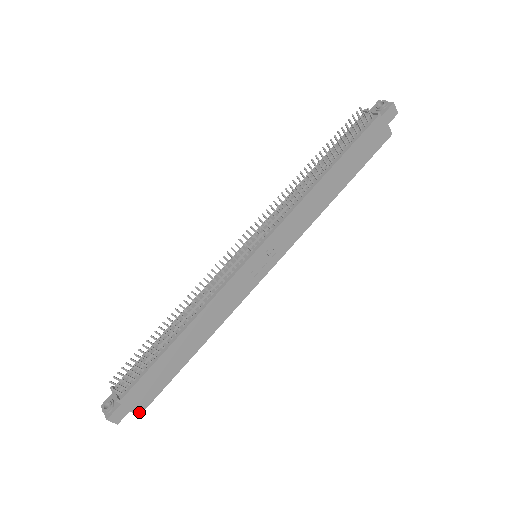
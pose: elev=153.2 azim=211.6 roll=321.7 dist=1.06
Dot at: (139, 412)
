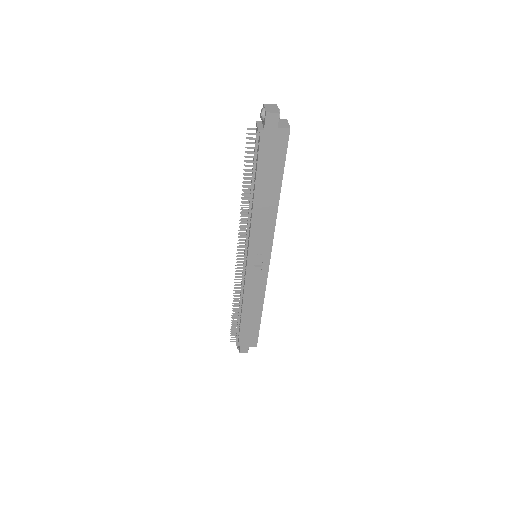
Dot at: (255, 346)
